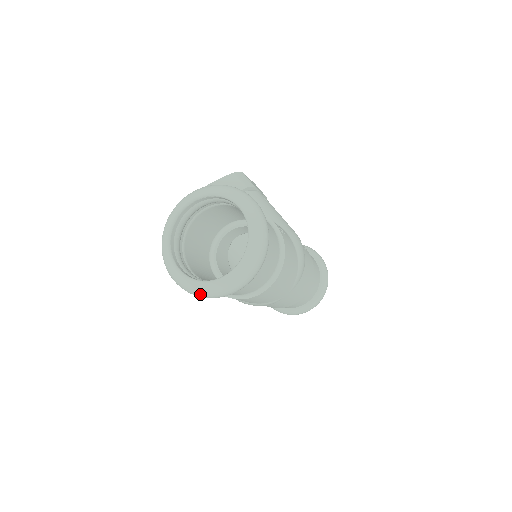
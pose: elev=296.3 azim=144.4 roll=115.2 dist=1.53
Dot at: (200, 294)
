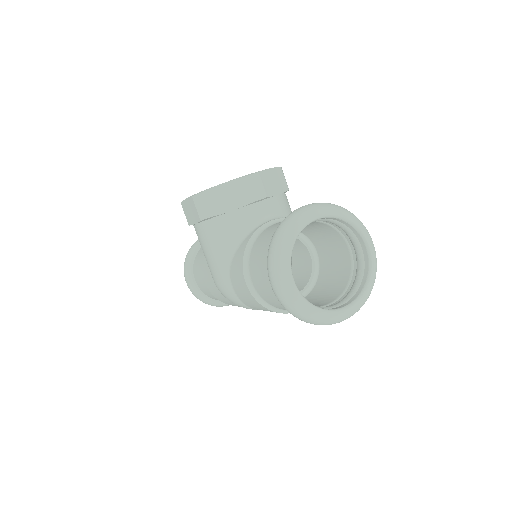
Dot at: (305, 317)
